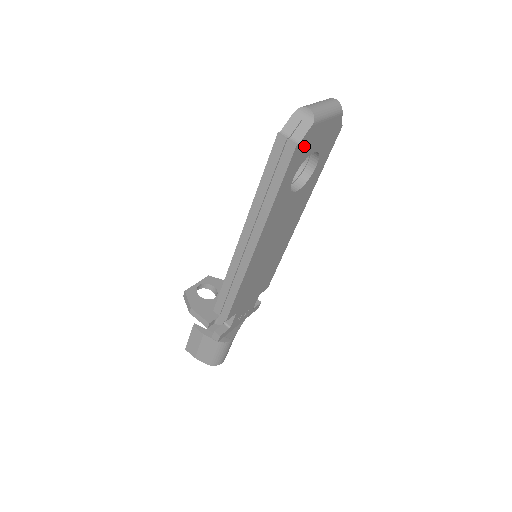
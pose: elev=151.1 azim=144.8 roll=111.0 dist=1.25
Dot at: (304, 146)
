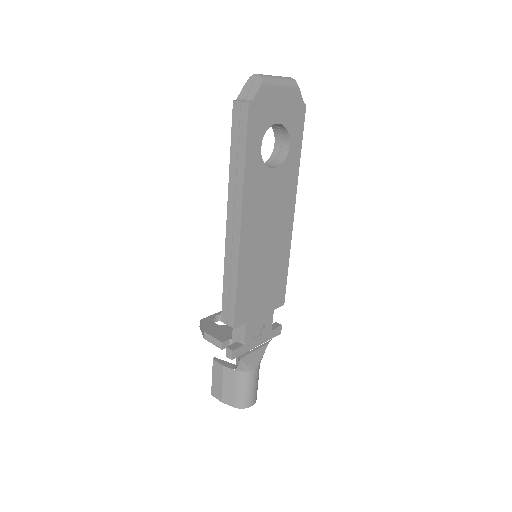
Dot at: (260, 109)
